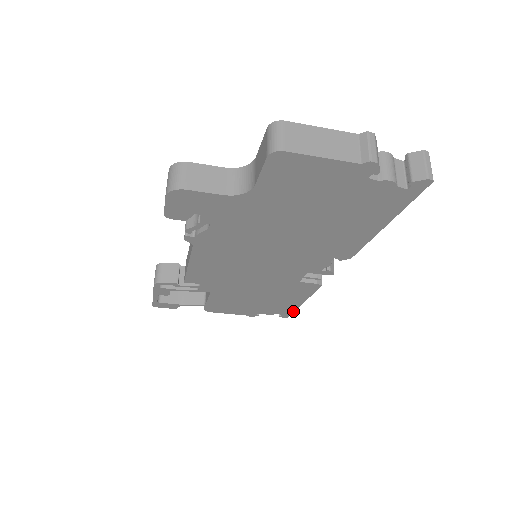
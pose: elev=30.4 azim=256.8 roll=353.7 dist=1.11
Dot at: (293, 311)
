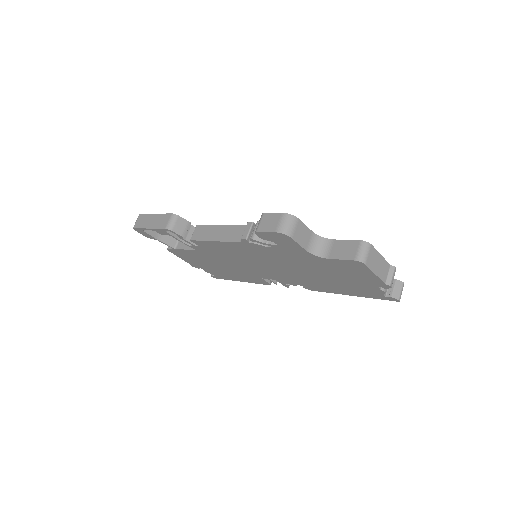
Dot at: (226, 279)
